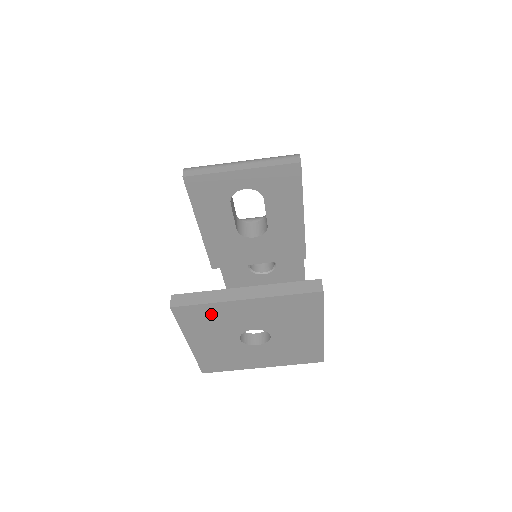
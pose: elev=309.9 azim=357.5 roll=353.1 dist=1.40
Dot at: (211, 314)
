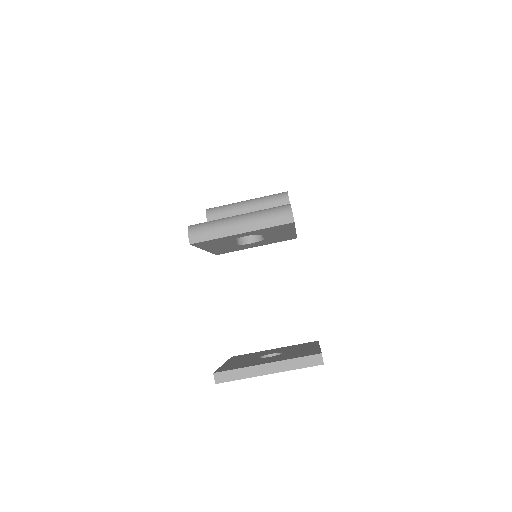
Dot at: occluded
